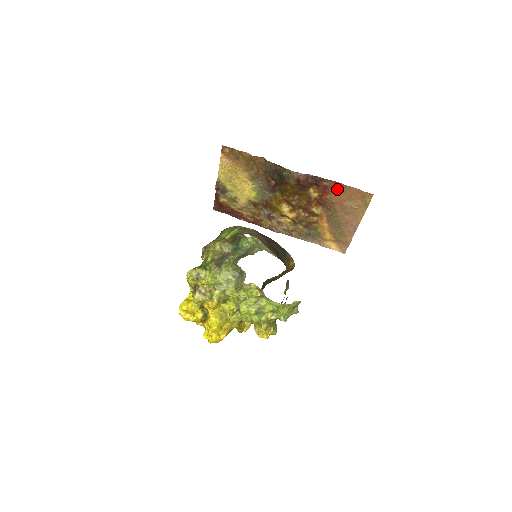
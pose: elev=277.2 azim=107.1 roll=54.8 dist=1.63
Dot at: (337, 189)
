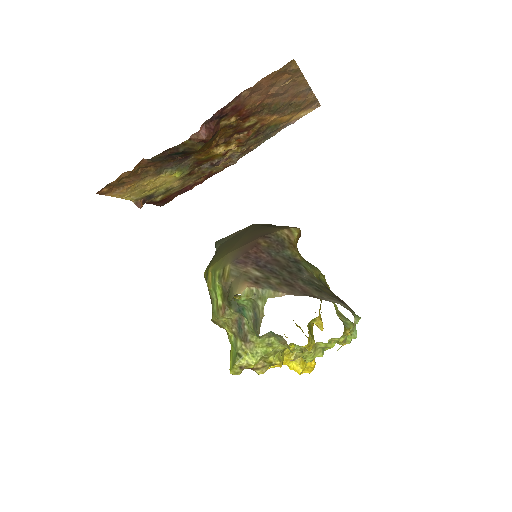
Dot at: (248, 96)
